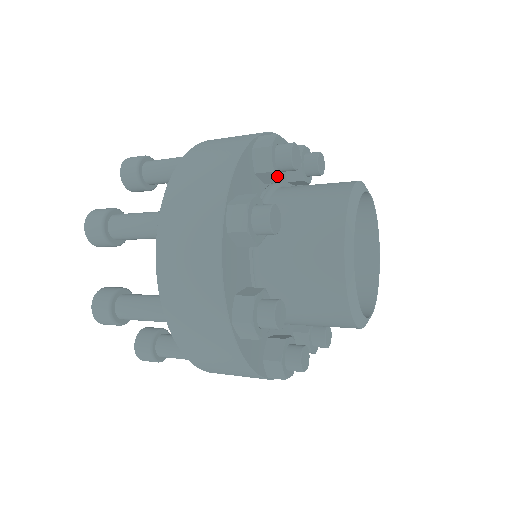
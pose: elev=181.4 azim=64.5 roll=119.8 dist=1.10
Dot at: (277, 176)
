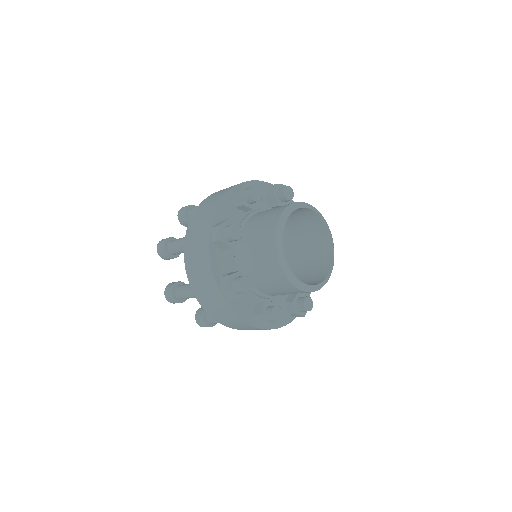
Dot at: occluded
